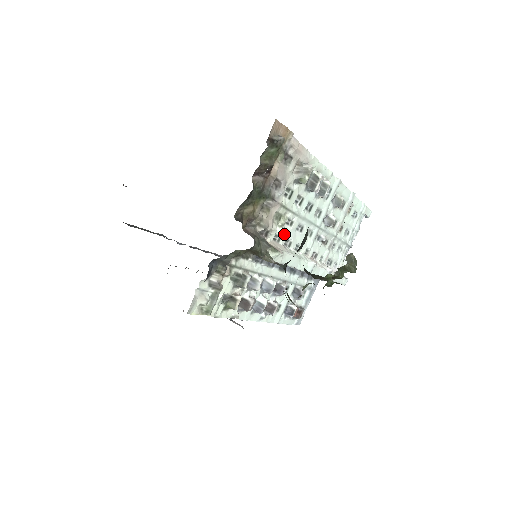
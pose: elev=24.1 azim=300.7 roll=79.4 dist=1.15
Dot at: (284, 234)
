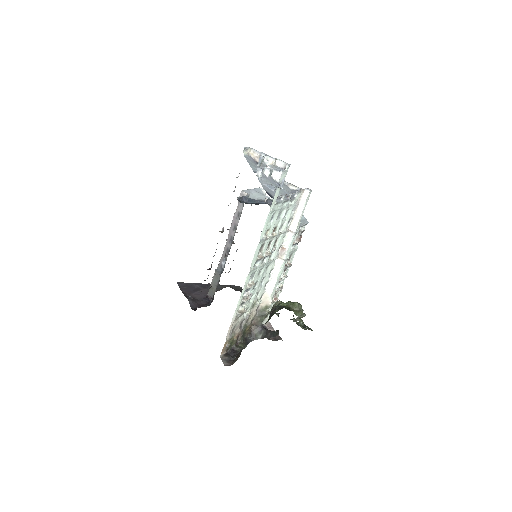
Dot at: (261, 293)
